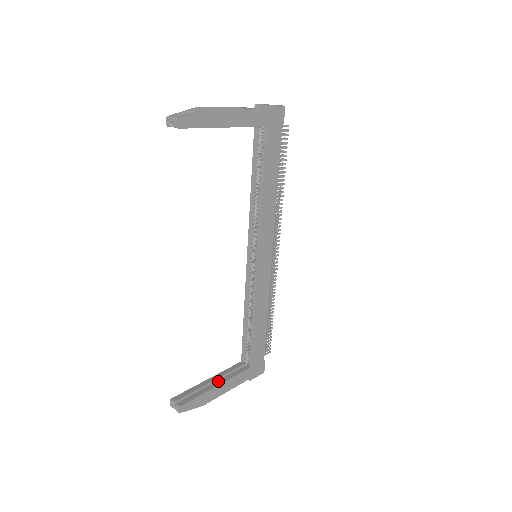
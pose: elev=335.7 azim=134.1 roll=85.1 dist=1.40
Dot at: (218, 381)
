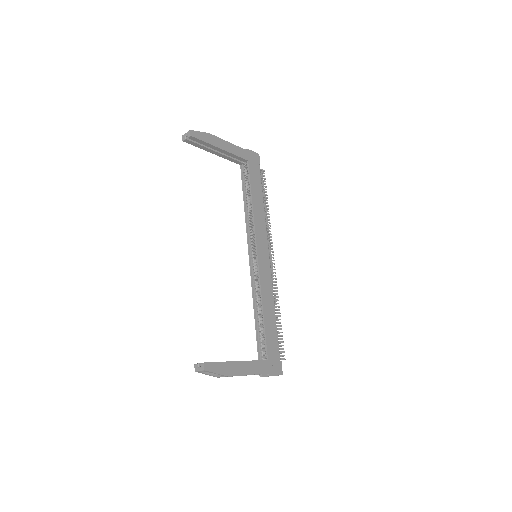
Dot at: occluded
